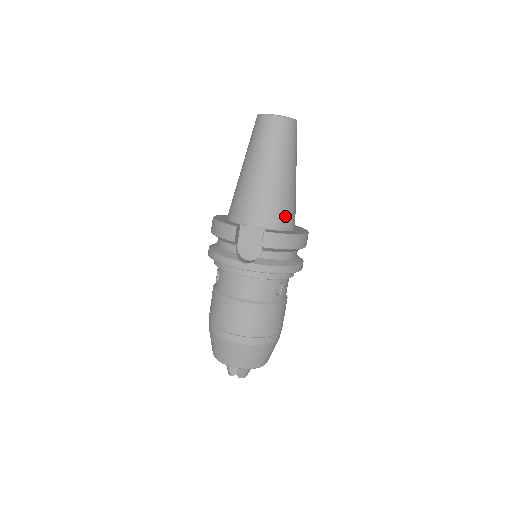
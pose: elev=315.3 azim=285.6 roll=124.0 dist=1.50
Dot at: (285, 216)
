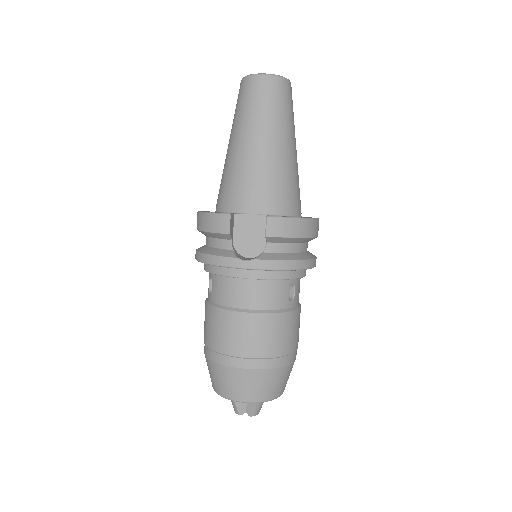
Dot at: (289, 198)
